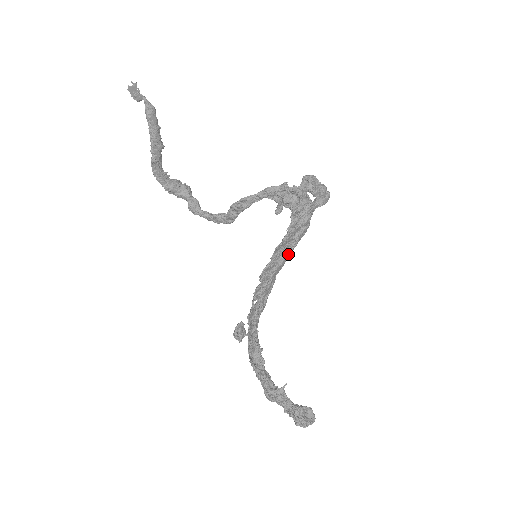
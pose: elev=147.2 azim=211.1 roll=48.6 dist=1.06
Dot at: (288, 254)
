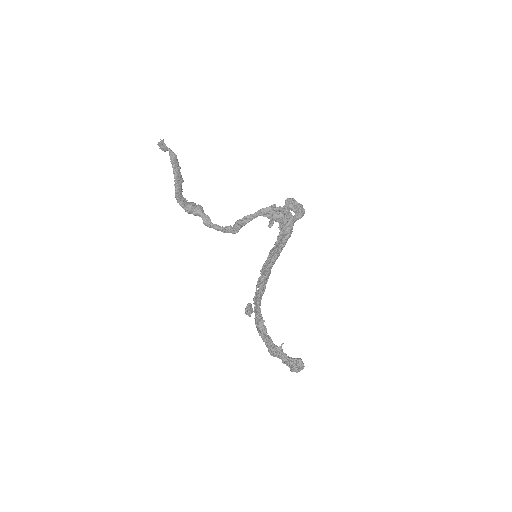
Dot at: (279, 254)
